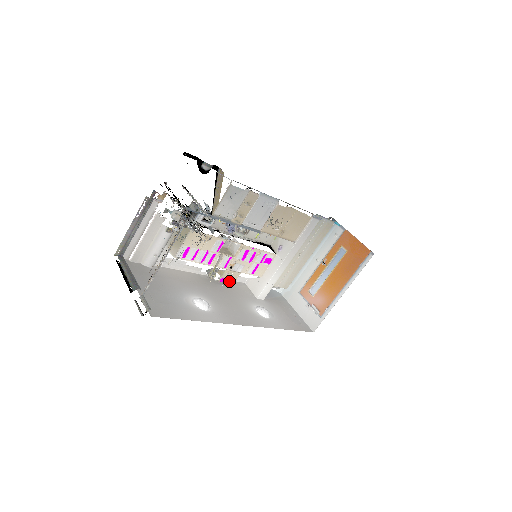
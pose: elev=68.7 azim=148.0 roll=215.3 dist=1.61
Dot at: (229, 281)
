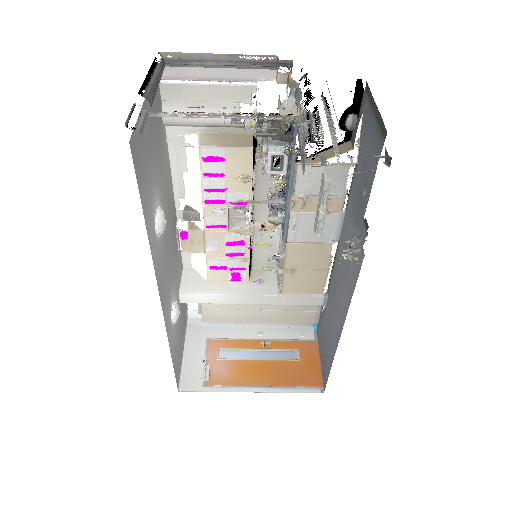
Dot at: (185, 244)
